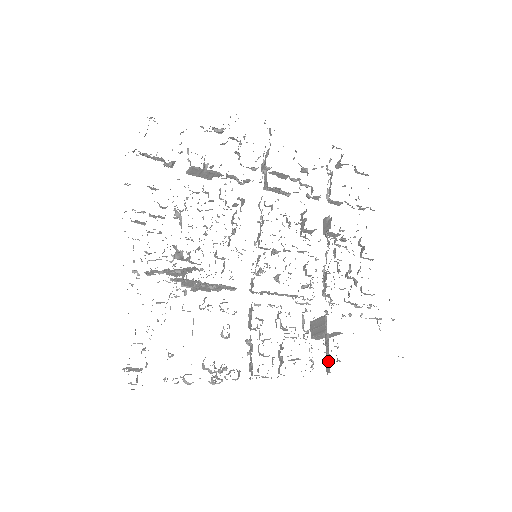
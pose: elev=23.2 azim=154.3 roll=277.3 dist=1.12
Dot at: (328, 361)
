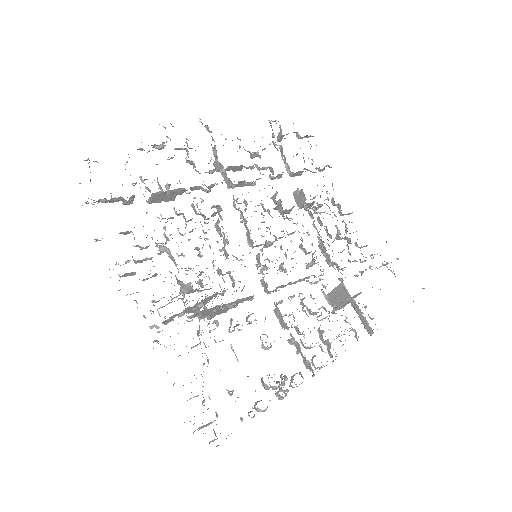
Dot at: (366, 323)
